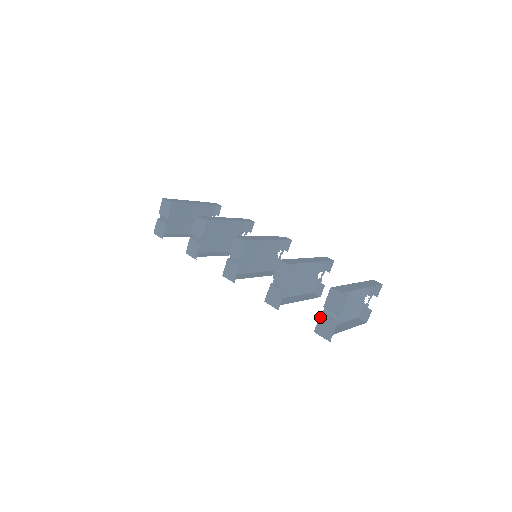
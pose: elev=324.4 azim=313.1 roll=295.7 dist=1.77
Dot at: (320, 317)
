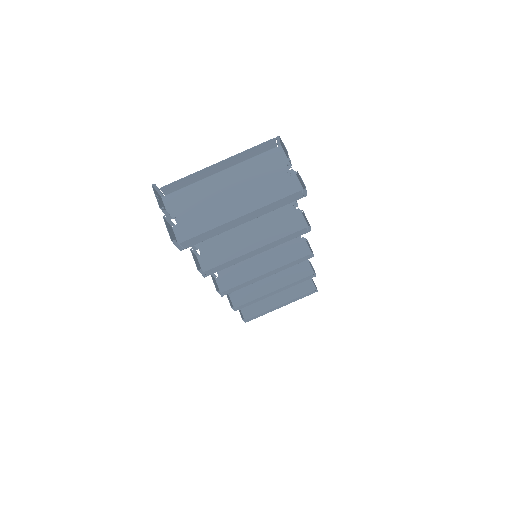
Dot at: (173, 231)
